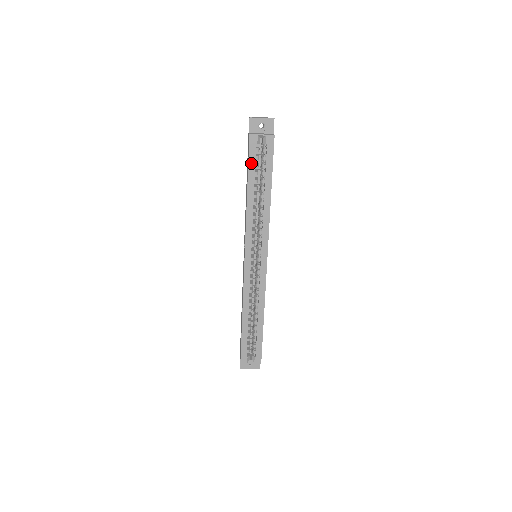
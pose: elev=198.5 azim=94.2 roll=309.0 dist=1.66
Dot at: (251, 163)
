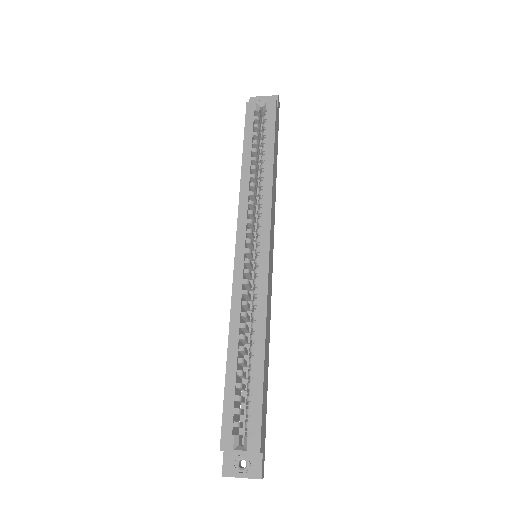
Dot at: (248, 130)
